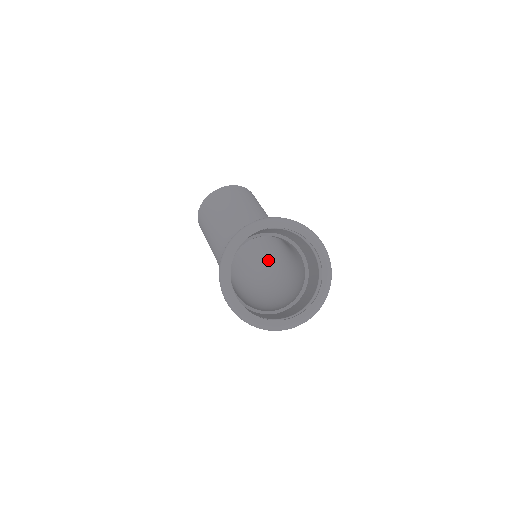
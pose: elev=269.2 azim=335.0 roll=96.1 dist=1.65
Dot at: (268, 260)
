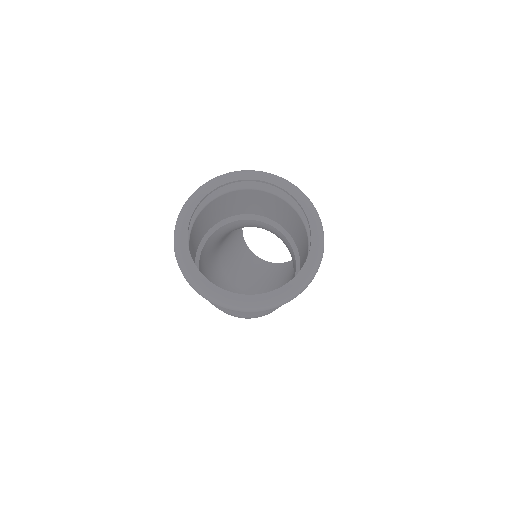
Dot at: occluded
